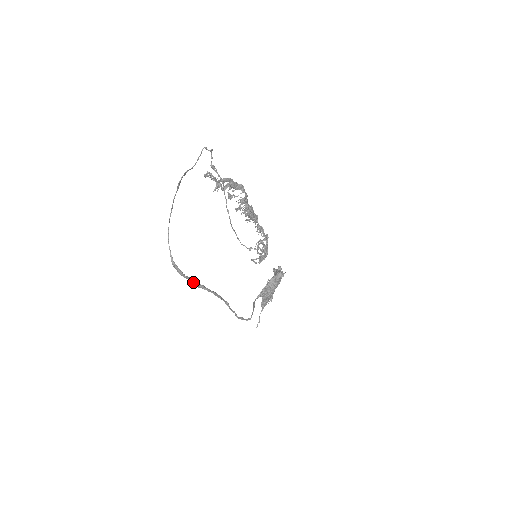
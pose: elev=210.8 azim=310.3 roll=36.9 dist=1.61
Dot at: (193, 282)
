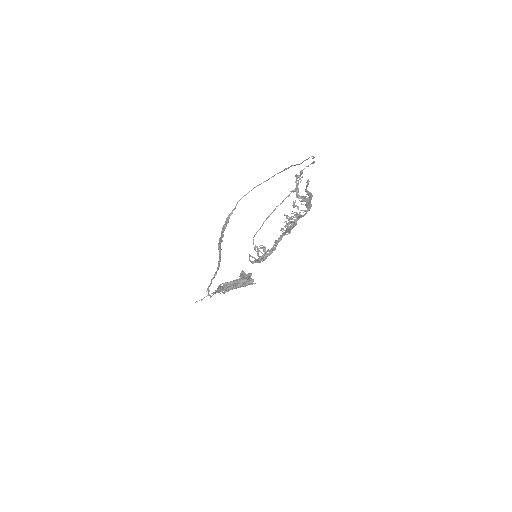
Dot at: (220, 241)
